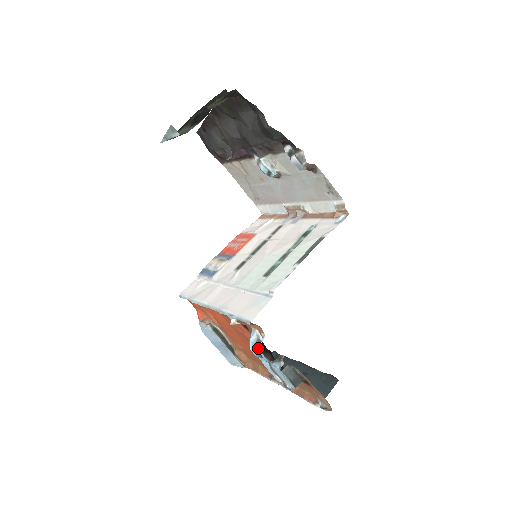
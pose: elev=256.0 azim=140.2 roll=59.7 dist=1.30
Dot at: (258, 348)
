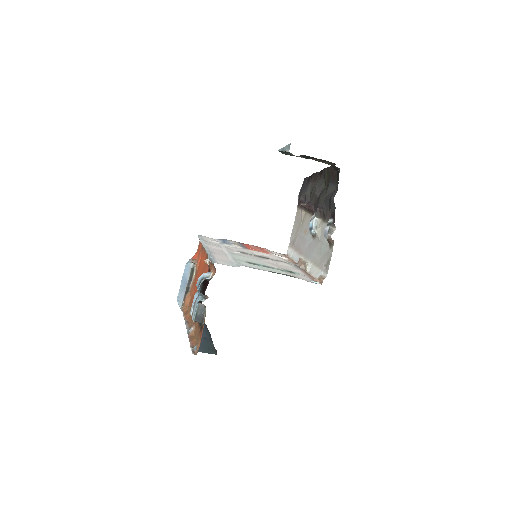
Dot at: occluded
